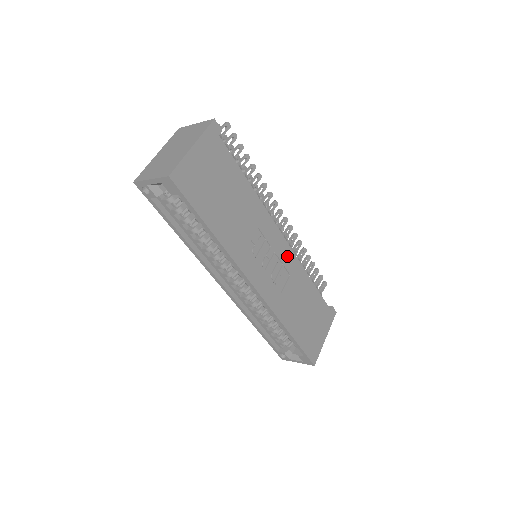
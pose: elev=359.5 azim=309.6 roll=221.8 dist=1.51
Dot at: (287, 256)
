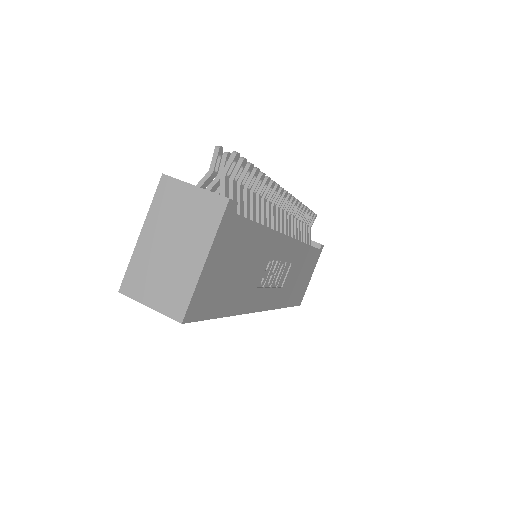
Dot at: (291, 250)
